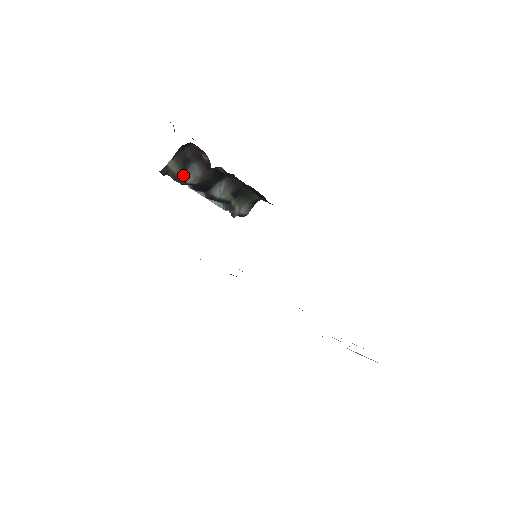
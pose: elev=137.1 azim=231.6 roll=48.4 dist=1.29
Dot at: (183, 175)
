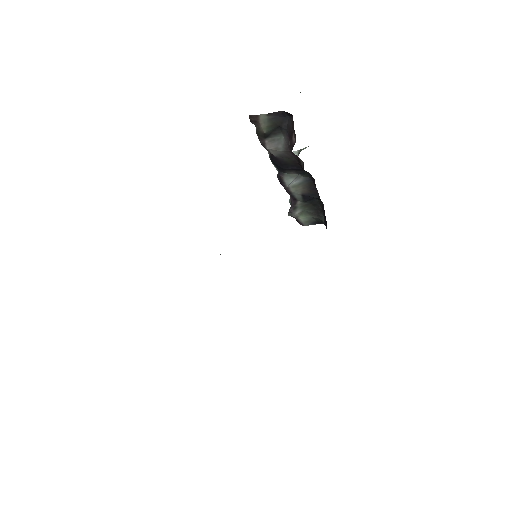
Dot at: (267, 137)
